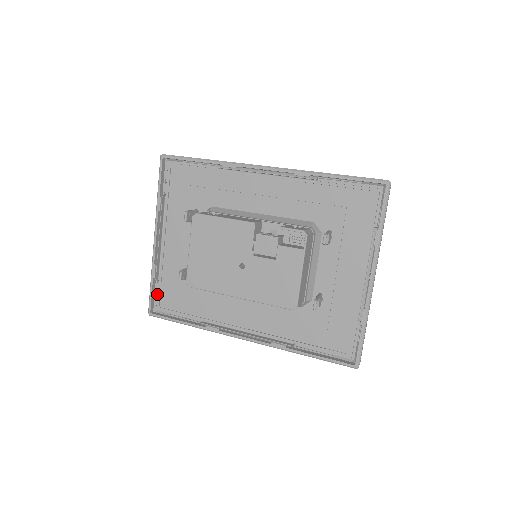
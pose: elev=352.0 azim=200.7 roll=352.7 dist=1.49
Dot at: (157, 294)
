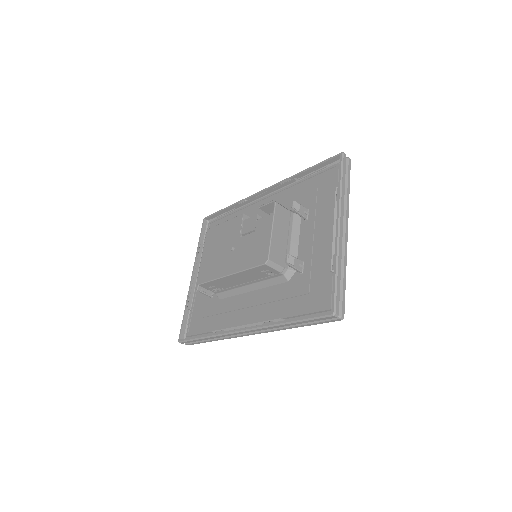
Dot at: occluded
